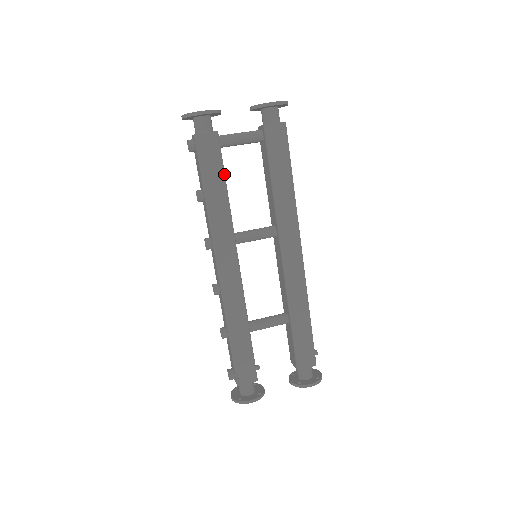
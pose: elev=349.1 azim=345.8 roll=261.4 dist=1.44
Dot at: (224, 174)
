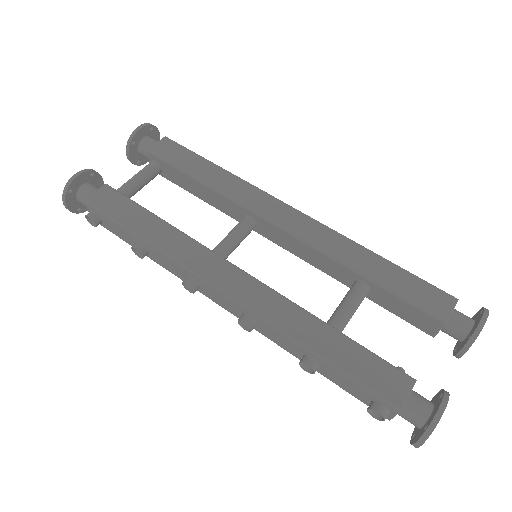
Dot at: (144, 208)
